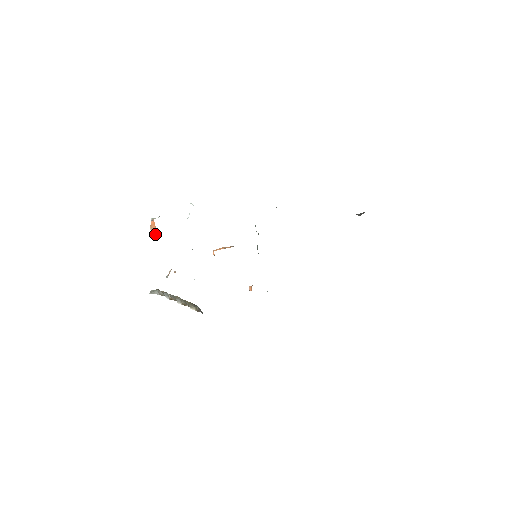
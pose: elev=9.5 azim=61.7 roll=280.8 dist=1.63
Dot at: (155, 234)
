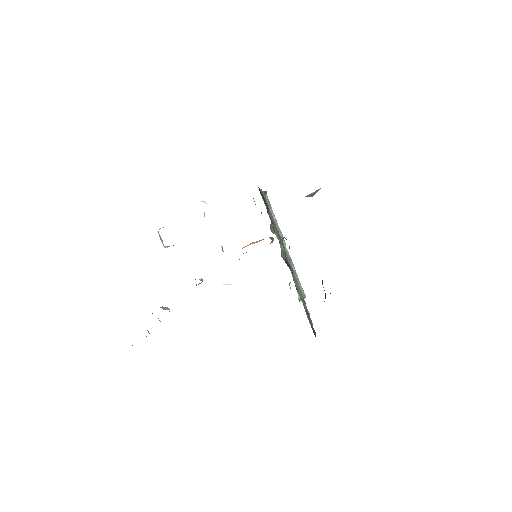
Dot at: (163, 245)
